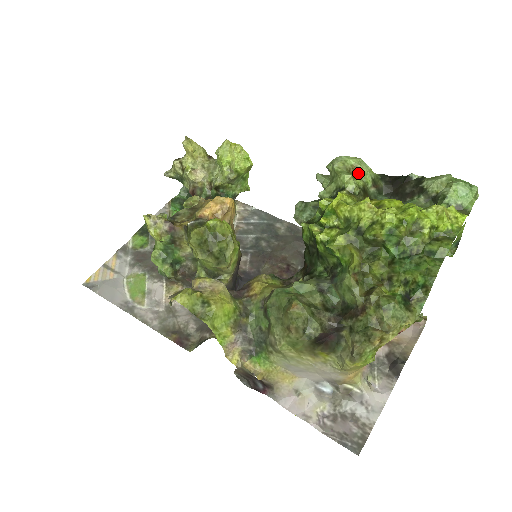
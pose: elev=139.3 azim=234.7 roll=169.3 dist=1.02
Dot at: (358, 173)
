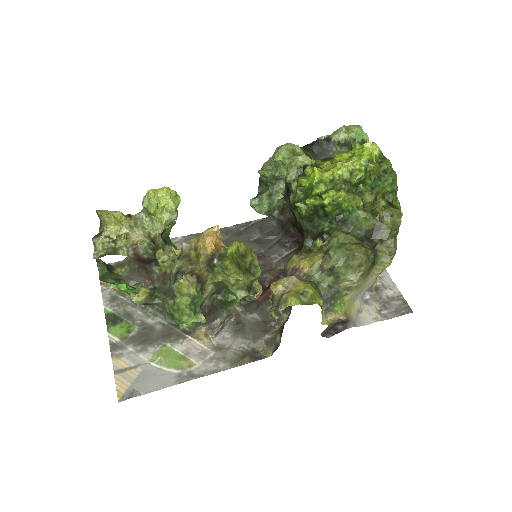
Dot at: (297, 153)
